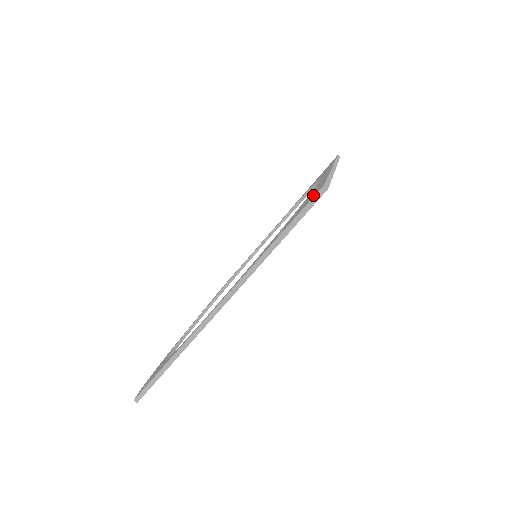
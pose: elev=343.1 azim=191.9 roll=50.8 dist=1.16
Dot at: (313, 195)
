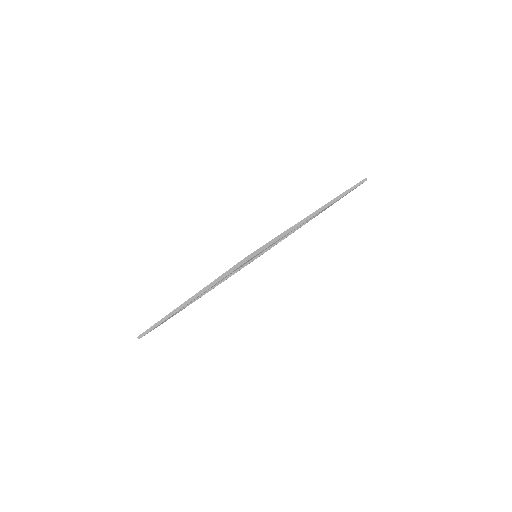
Dot at: occluded
